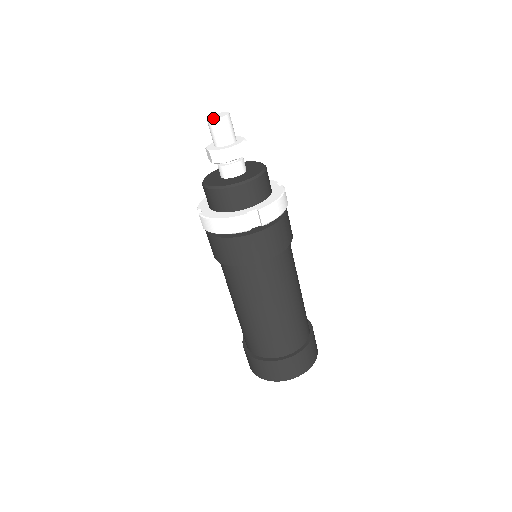
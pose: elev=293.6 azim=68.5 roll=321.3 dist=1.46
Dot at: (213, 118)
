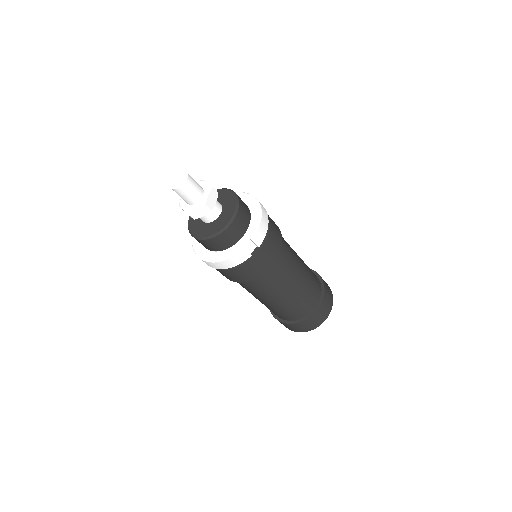
Dot at: (177, 187)
